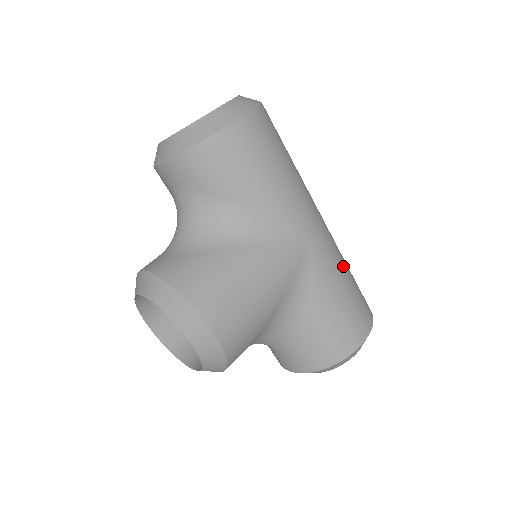
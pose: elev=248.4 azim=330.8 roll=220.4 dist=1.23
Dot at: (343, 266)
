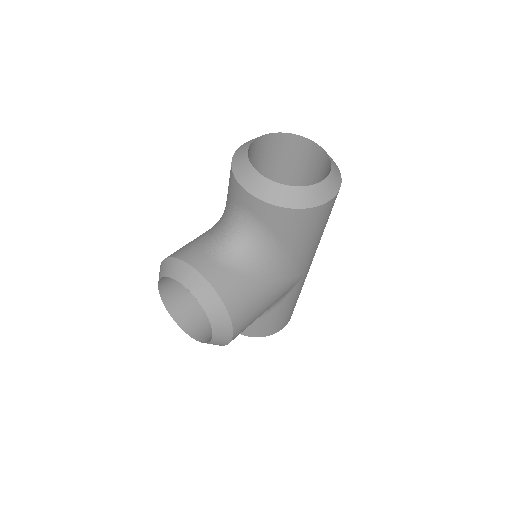
Dot at: occluded
